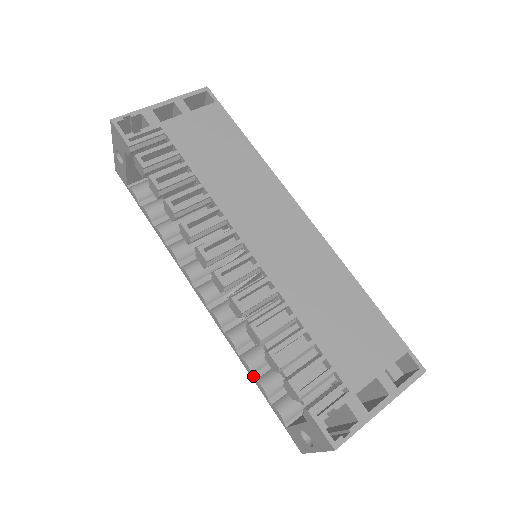
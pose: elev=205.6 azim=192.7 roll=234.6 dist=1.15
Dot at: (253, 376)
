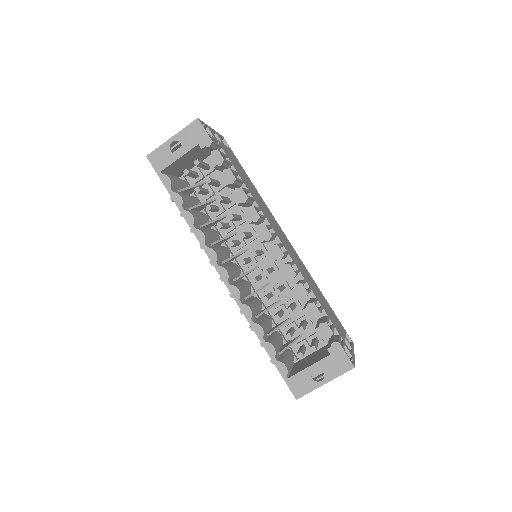
Dot at: (264, 339)
